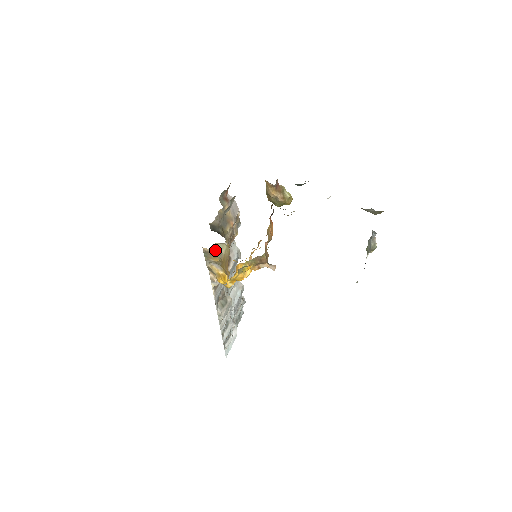
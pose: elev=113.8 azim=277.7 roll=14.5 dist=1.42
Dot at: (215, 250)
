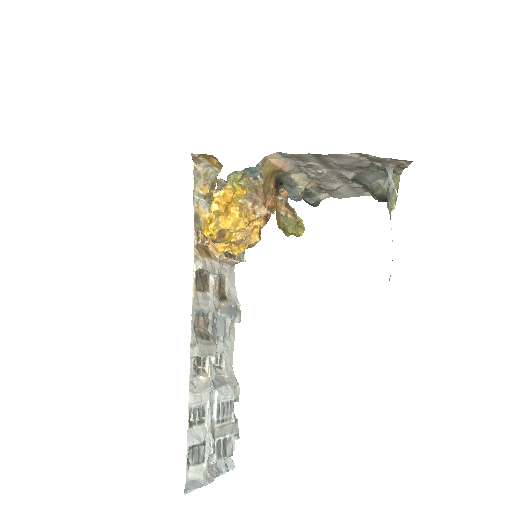
Dot at: (207, 175)
